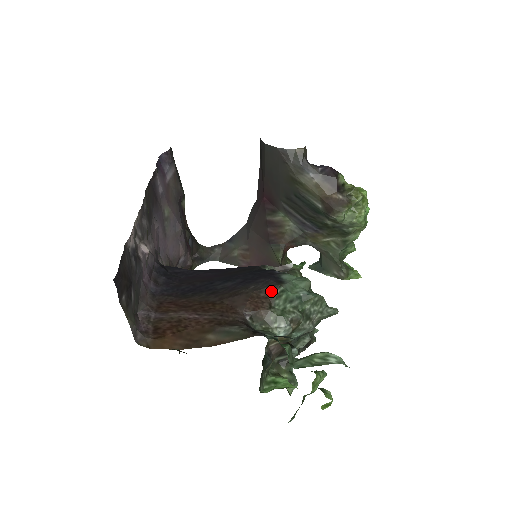
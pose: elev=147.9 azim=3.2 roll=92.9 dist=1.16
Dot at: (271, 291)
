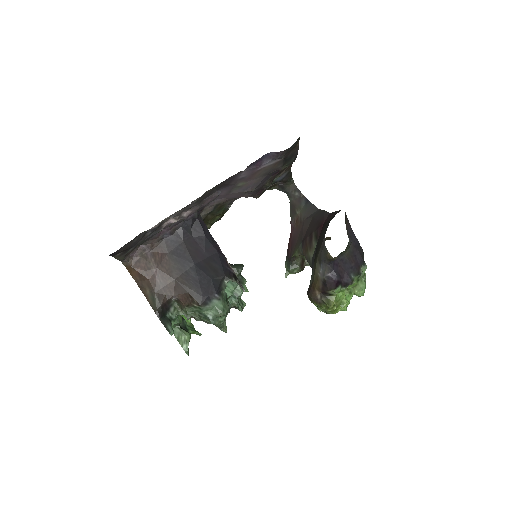
Dot at: (195, 303)
